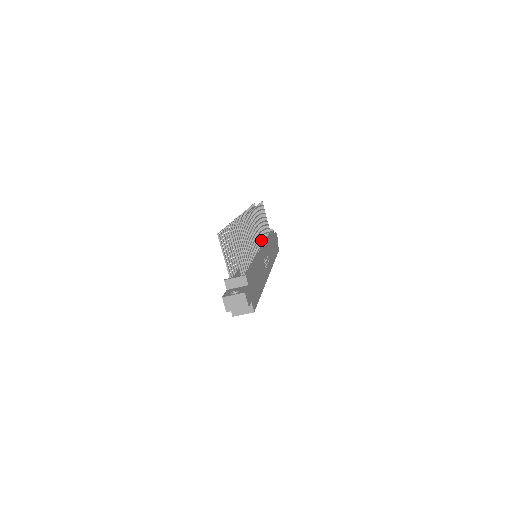
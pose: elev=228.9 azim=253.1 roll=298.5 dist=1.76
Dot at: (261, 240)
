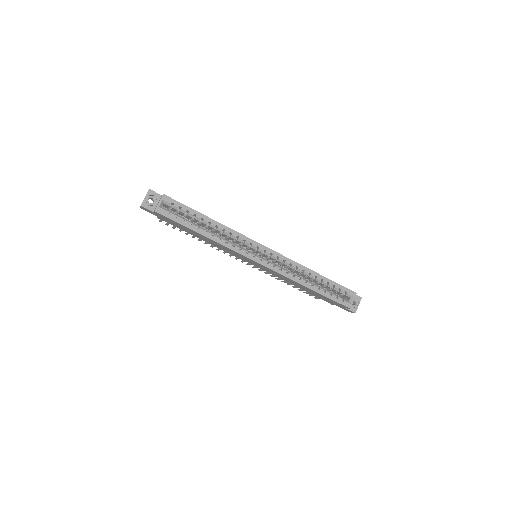
Dot at: occluded
